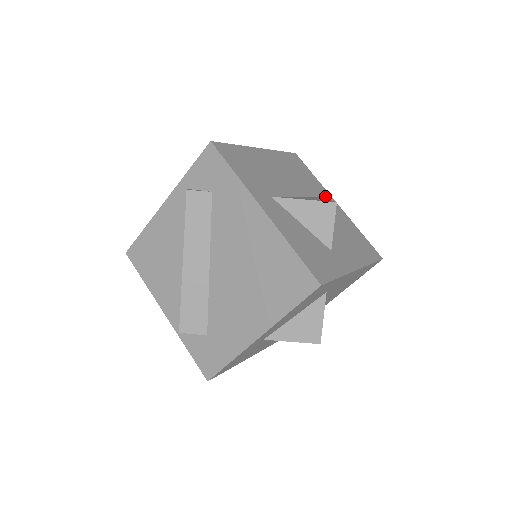
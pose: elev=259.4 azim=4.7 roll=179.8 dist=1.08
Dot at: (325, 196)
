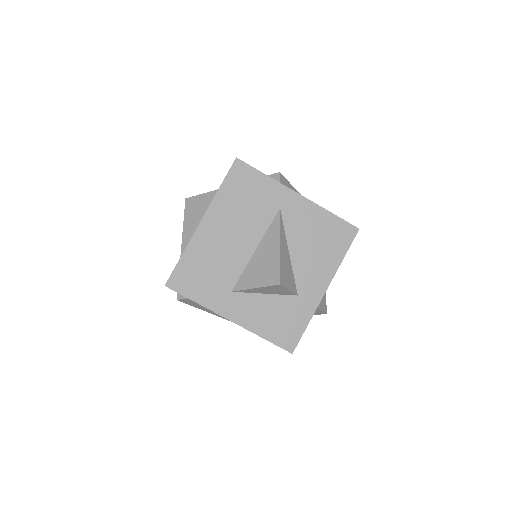
Dot at: (282, 201)
